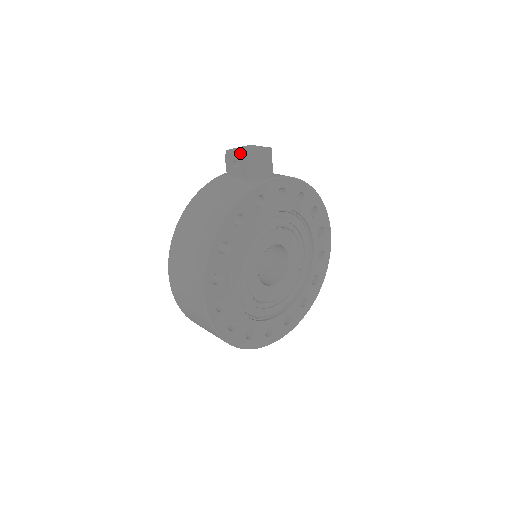
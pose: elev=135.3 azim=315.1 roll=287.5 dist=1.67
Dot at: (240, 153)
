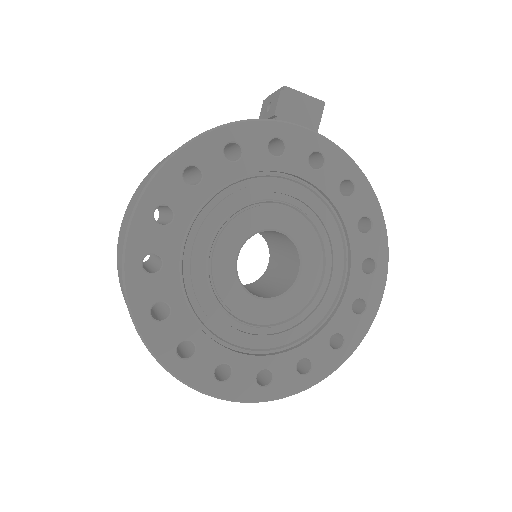
Dot at: (278, 90)
